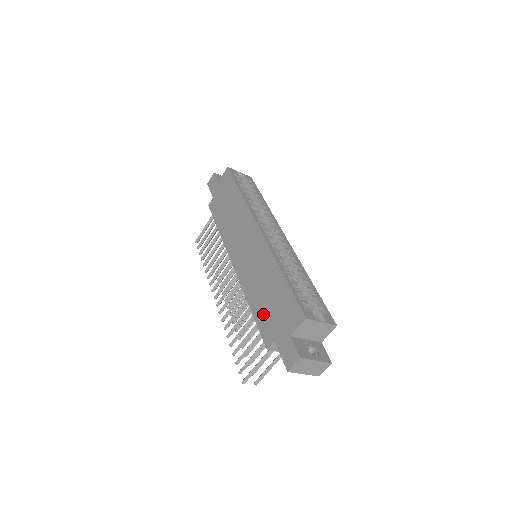
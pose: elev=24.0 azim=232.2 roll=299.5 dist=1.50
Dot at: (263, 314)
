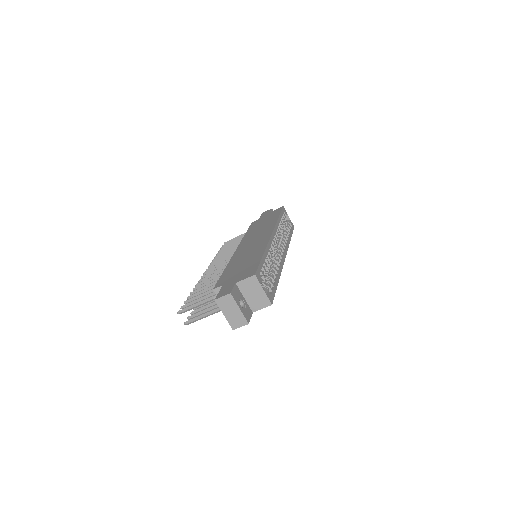
Dot at: (230, 272)
